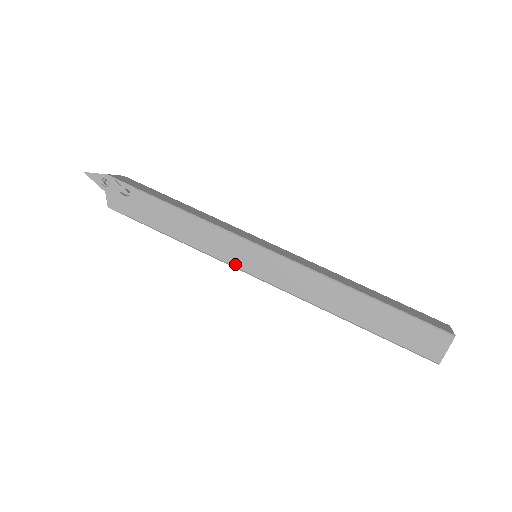
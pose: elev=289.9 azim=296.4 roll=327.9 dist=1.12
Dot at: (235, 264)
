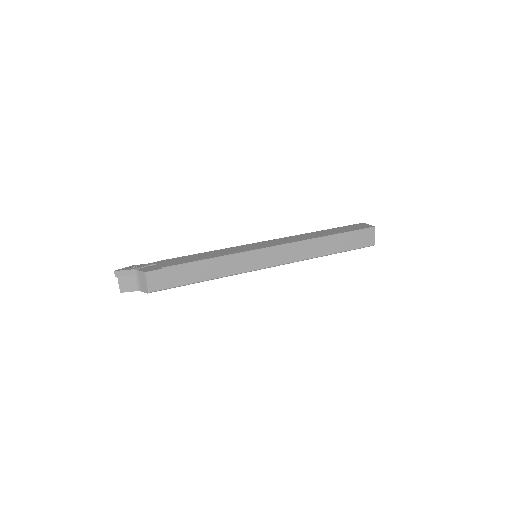
Dot at: (250, 250)
